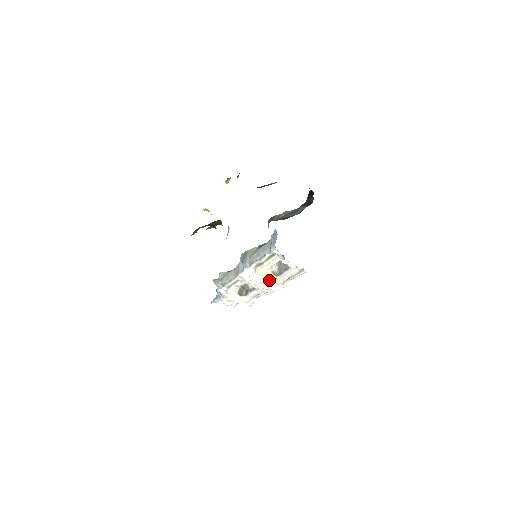
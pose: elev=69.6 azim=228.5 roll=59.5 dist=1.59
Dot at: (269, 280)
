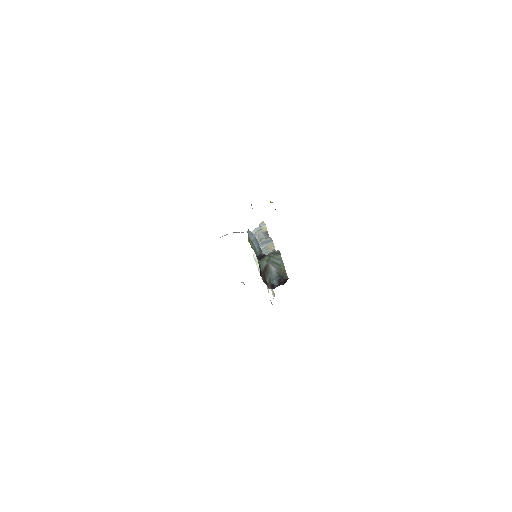
Dot at: occluded
